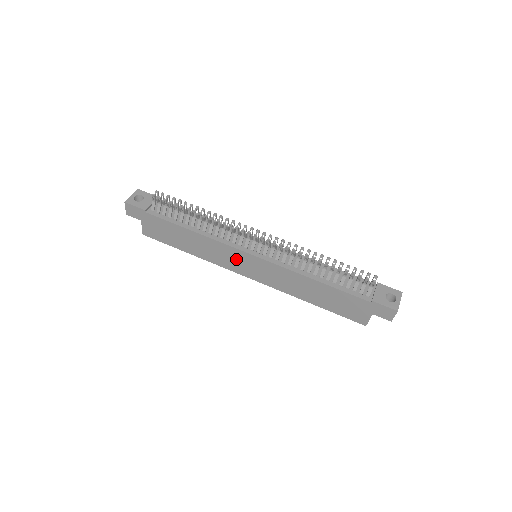
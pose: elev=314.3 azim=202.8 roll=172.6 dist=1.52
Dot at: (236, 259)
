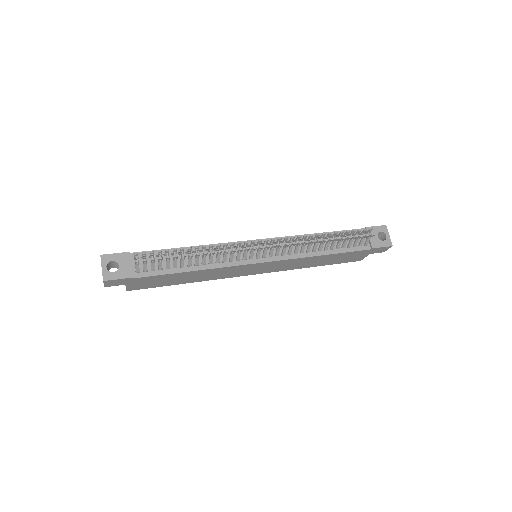
Dot at: (242, 270)
